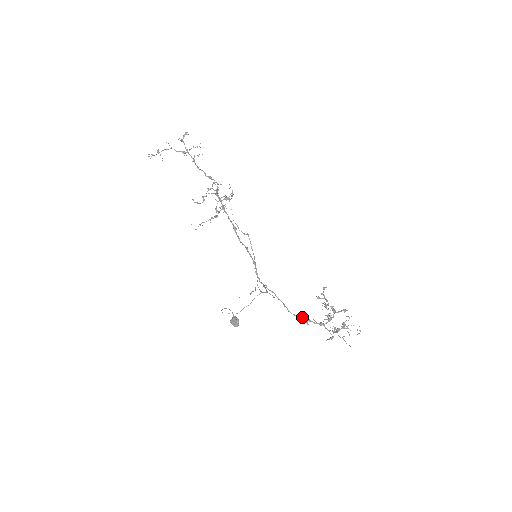
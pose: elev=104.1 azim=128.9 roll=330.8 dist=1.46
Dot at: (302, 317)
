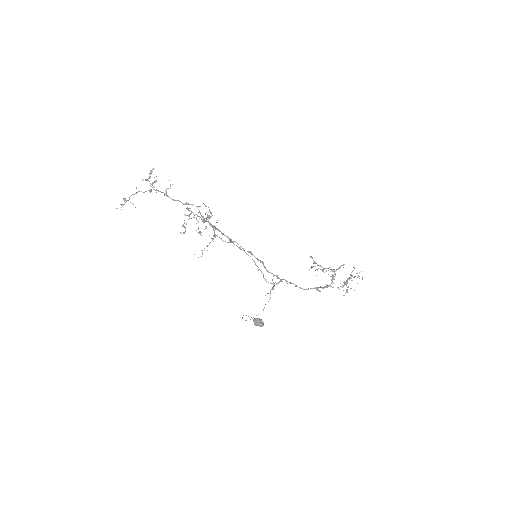
Dot at: (313, 288)
